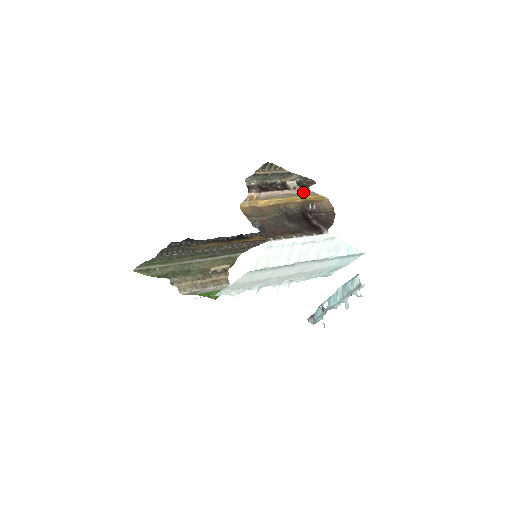
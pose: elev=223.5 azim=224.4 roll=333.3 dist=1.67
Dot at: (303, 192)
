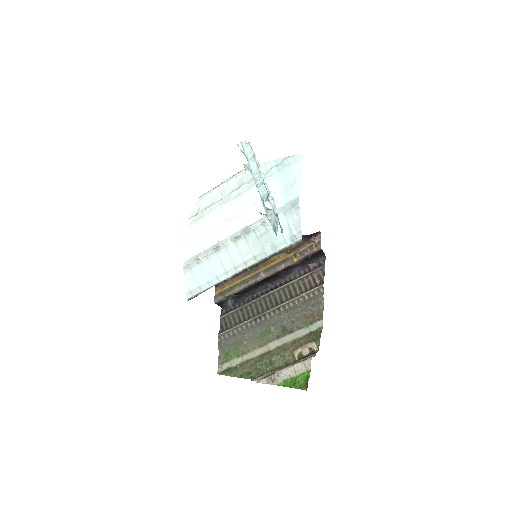
Dot at: occluded
